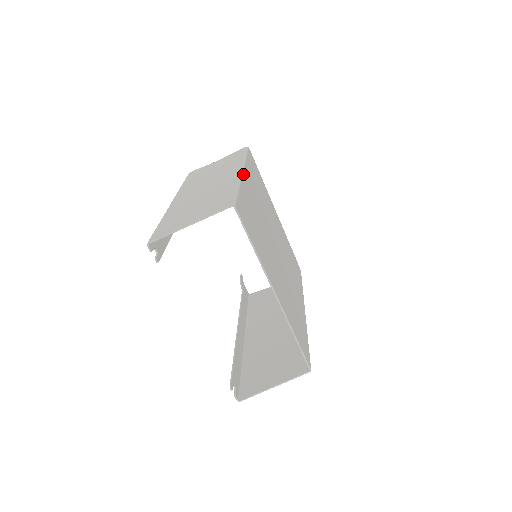
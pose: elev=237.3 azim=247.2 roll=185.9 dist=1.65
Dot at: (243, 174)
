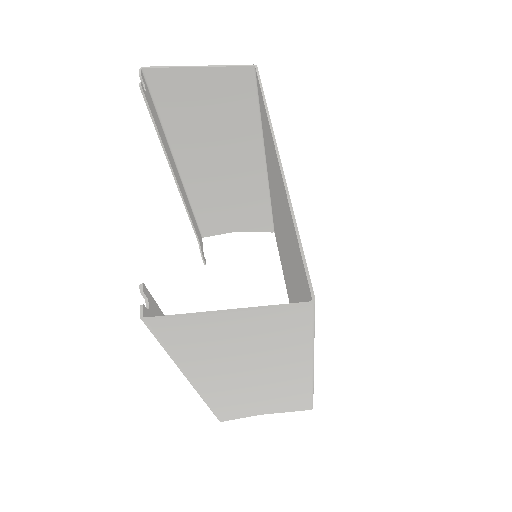
Dot at: occluded
